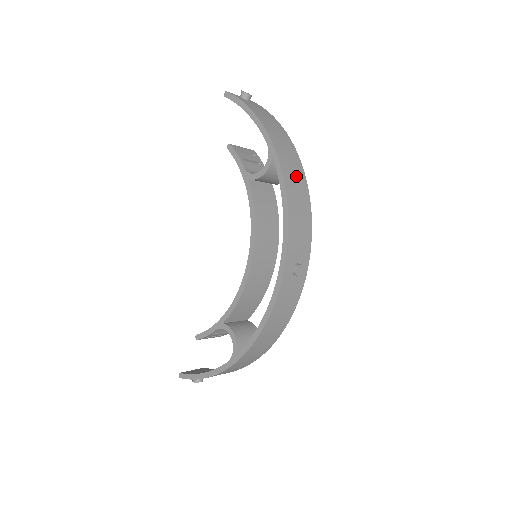
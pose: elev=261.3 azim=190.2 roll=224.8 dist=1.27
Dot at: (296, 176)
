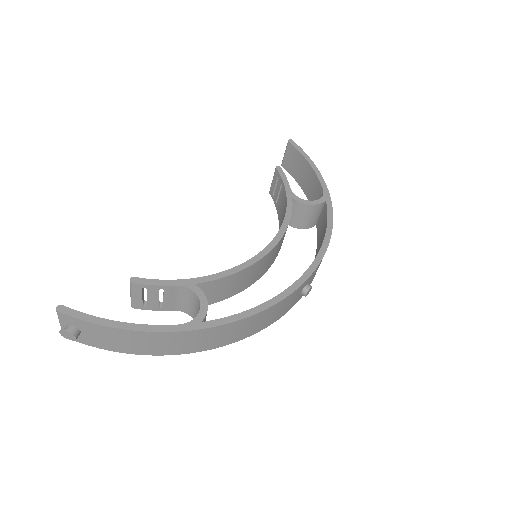
Dot at: occluded
